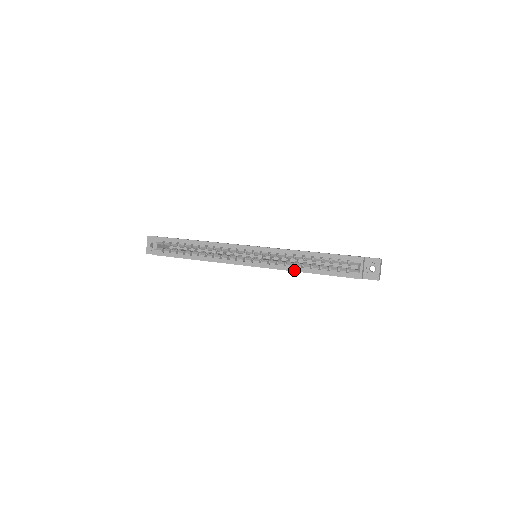
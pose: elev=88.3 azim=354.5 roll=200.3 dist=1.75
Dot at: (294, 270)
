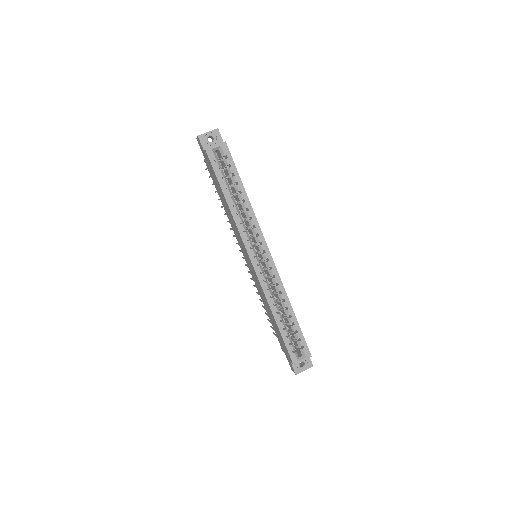
Dot at: (271, 307)
